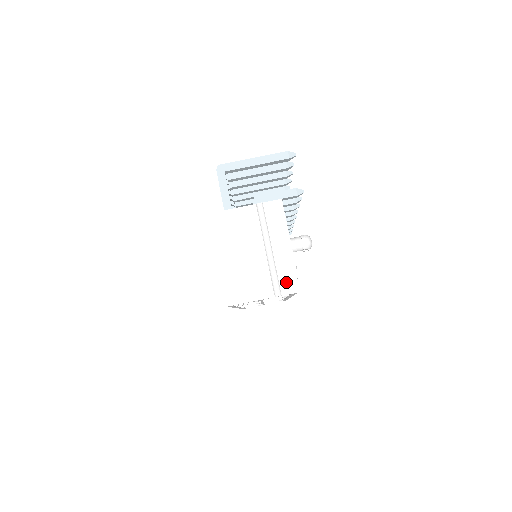
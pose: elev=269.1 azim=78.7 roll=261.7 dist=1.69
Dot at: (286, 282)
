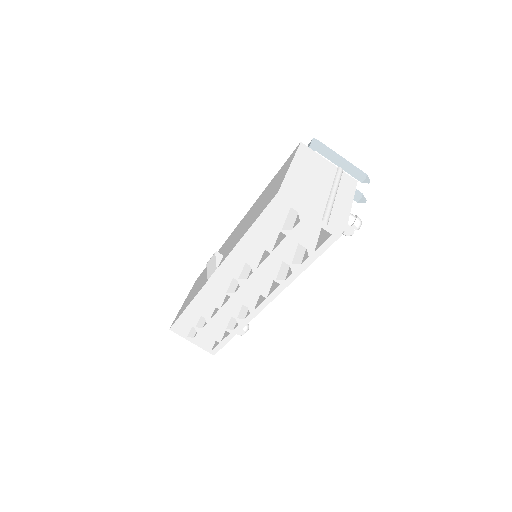
Dot at: (336, 221)
